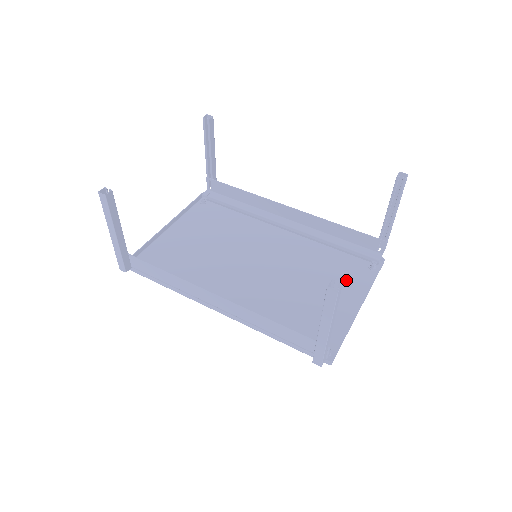
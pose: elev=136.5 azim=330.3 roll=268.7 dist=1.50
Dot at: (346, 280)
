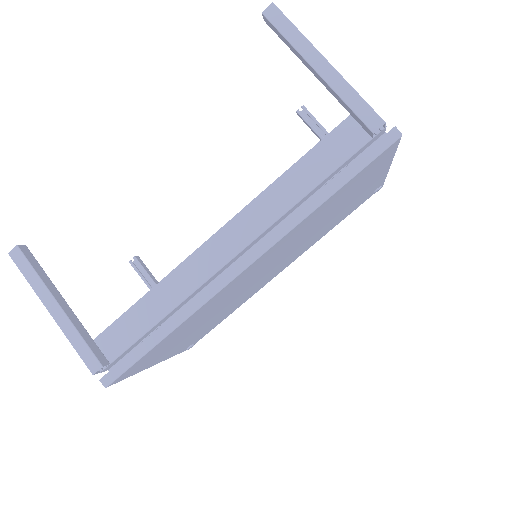
Dot at: occluded
